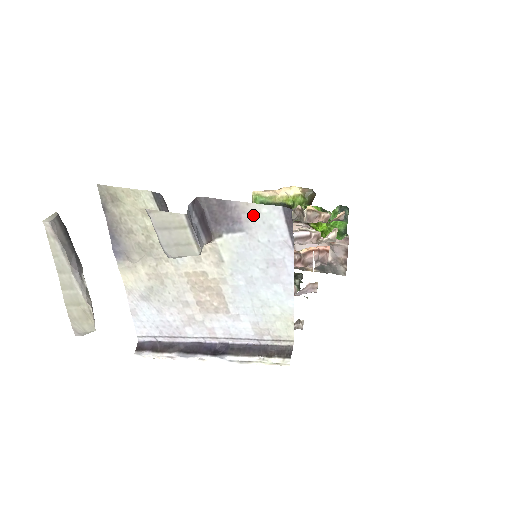
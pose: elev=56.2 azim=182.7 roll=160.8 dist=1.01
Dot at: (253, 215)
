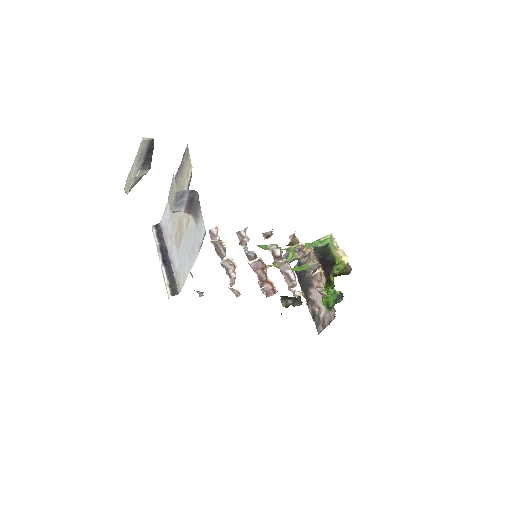
Dot at: (201, 222)
